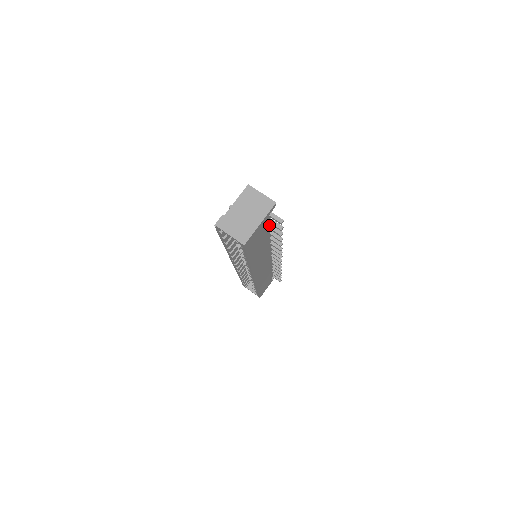
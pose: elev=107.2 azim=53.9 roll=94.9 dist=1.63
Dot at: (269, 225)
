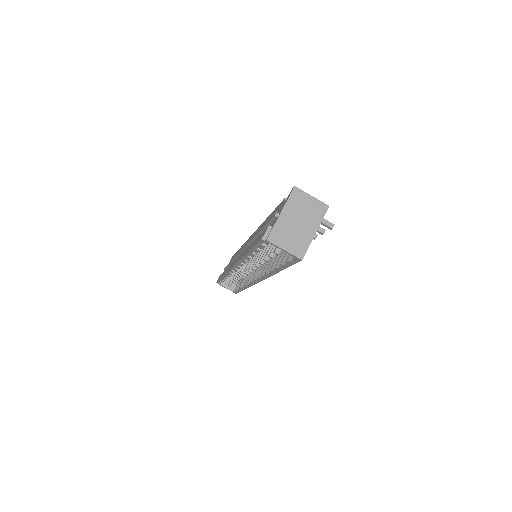
Dot at: occluded
